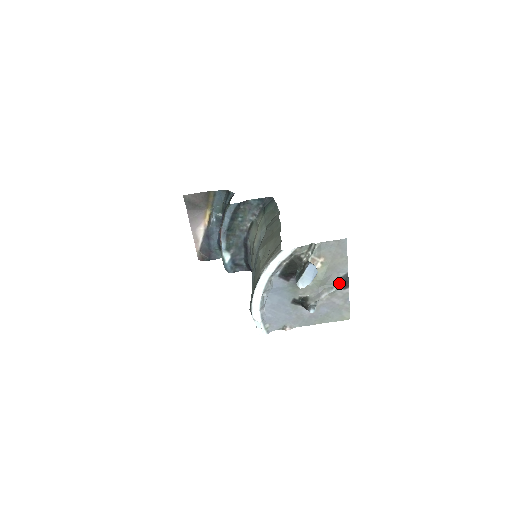
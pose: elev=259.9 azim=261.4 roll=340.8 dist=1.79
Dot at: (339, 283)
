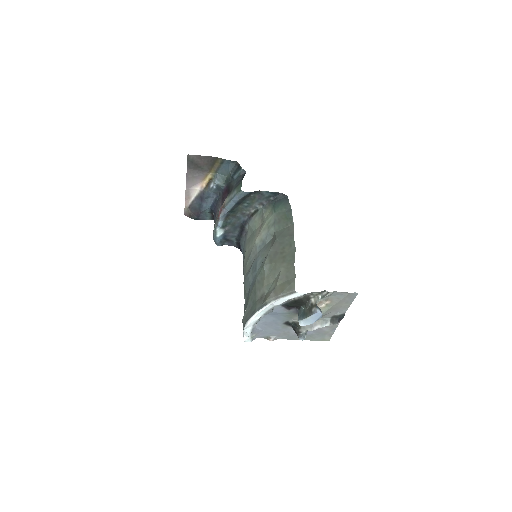
Dot at: (334, 320)
